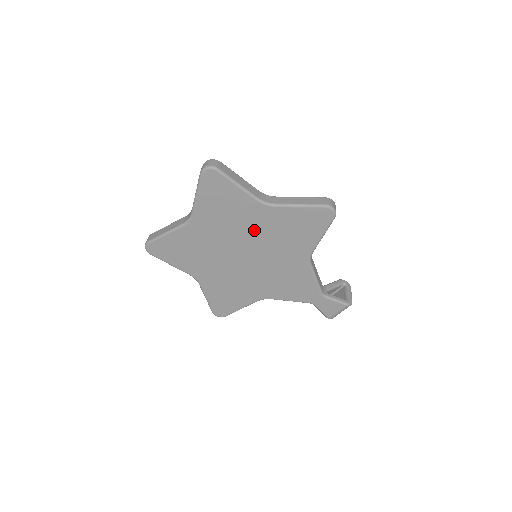
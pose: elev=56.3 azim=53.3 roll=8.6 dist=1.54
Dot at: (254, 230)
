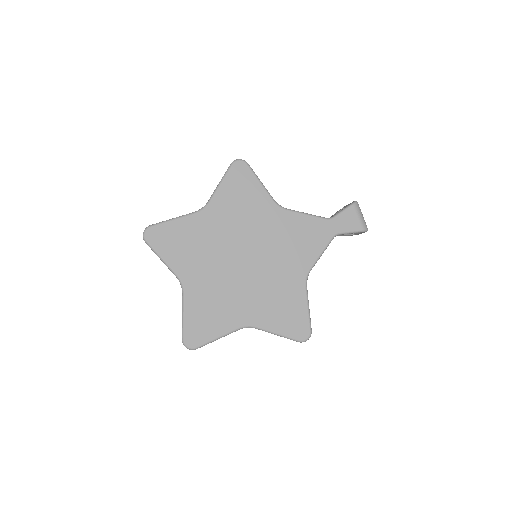
Dot at: (223, 234)
